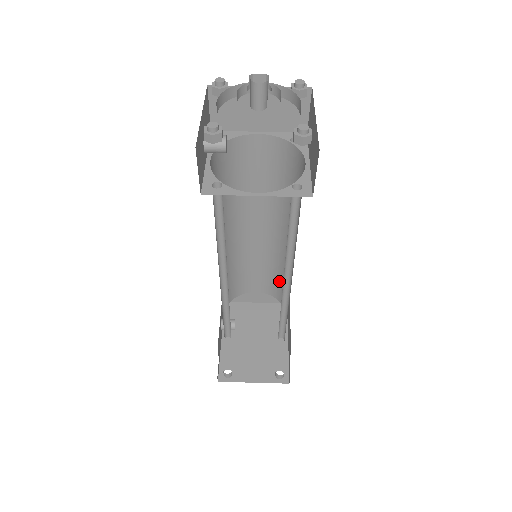
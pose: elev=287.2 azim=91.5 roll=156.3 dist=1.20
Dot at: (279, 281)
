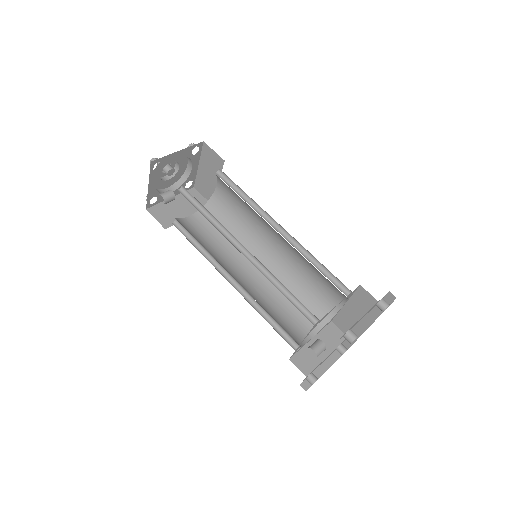
Dot at: (306, 300)
